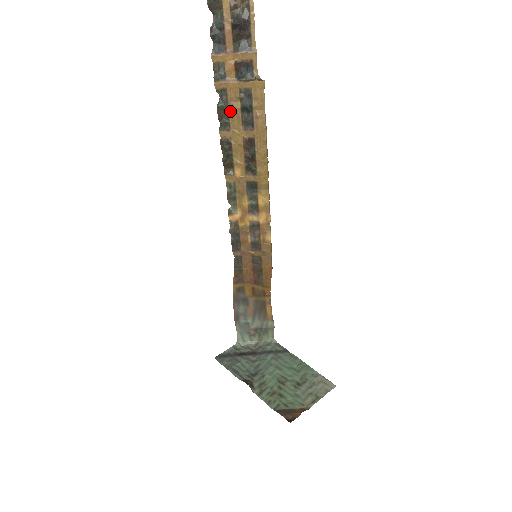
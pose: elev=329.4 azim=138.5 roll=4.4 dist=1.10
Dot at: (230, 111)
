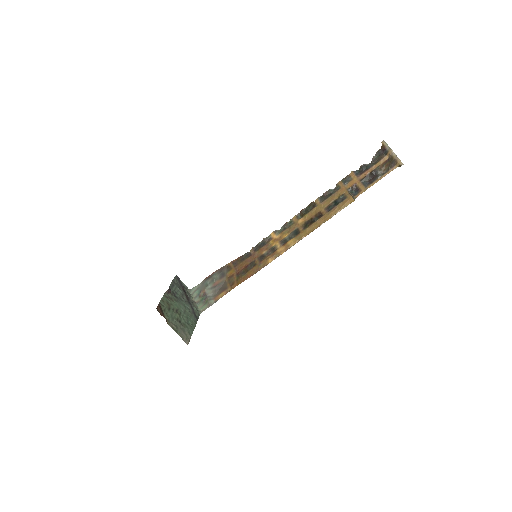
Dot at: (331, 197)
